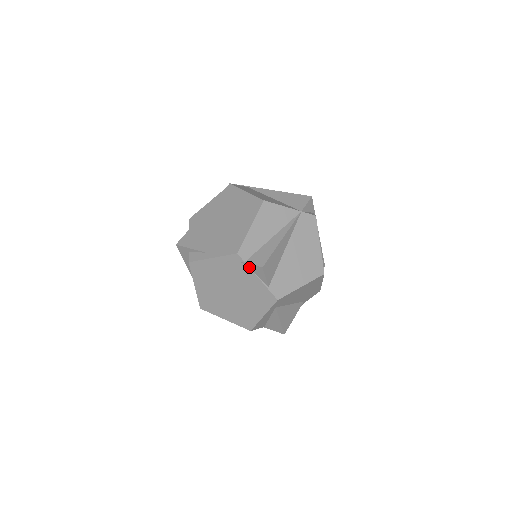
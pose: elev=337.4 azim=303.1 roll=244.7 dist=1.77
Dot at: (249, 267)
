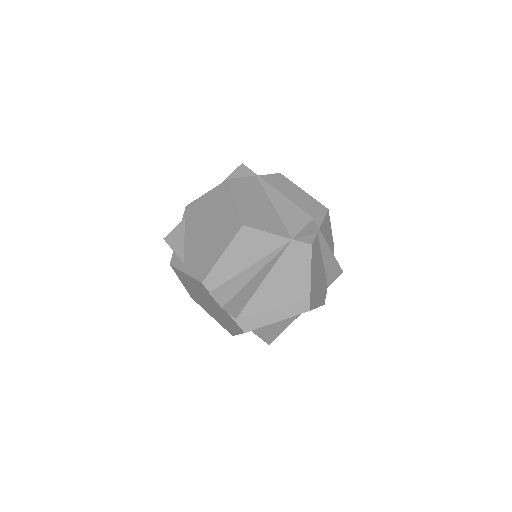
Dot at: occluded
